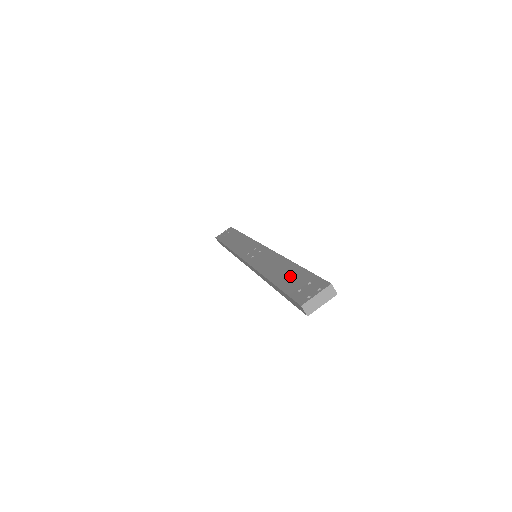
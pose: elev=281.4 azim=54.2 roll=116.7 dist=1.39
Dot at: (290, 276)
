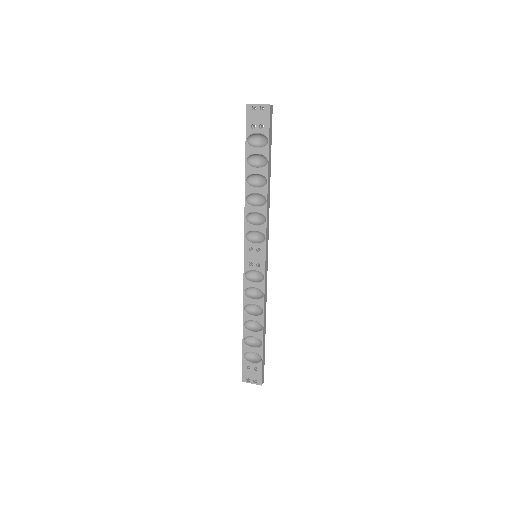
Dot at: (260, 157)
